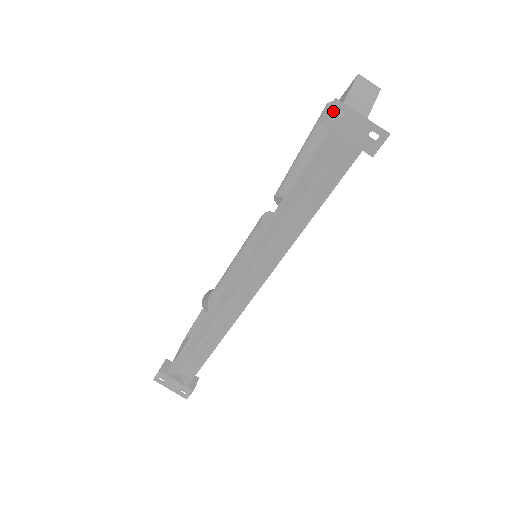
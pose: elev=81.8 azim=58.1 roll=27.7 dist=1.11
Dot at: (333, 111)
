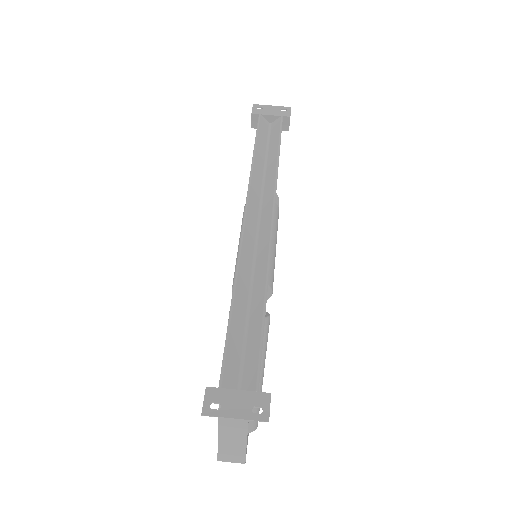
Dot at: (255, 108)
